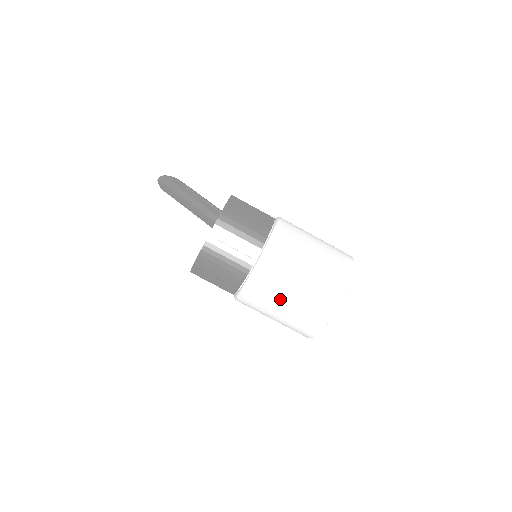
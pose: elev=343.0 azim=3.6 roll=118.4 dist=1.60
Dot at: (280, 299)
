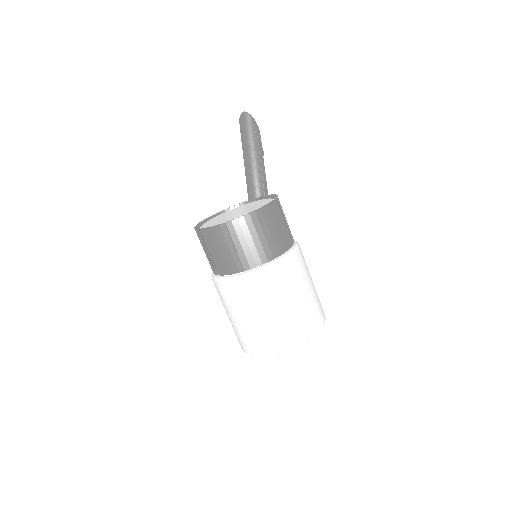
Dot at: (239, 311)
